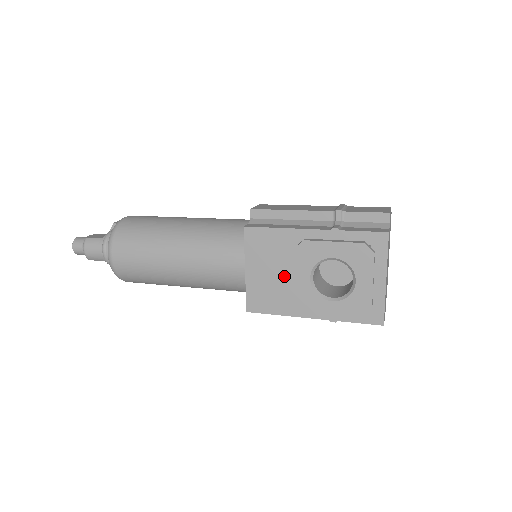
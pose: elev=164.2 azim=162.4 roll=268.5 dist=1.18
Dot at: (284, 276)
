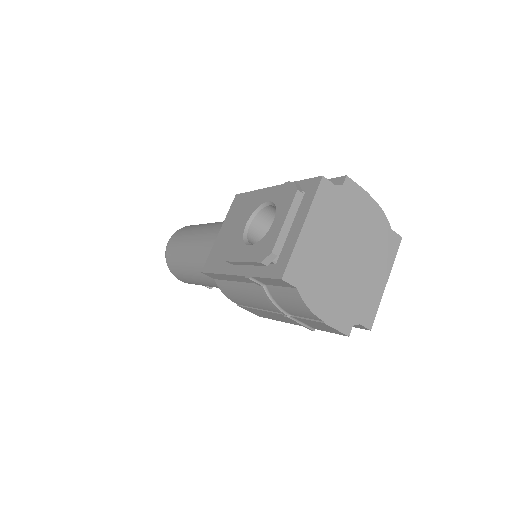
Dot at: occluded
